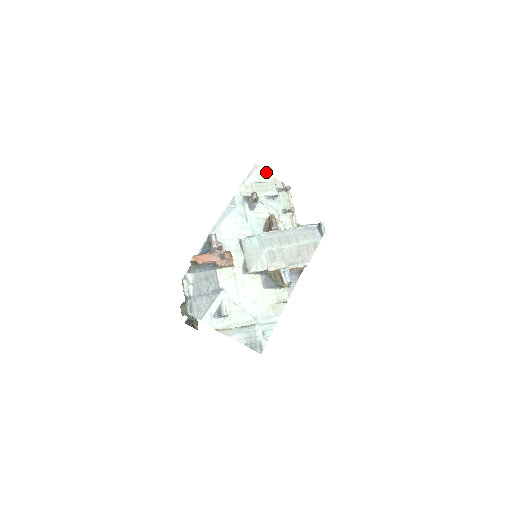
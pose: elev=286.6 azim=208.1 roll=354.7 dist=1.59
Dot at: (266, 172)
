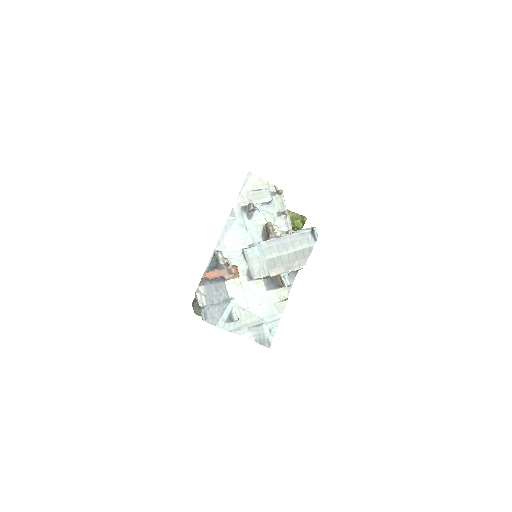
Dot at: (259, 178)
